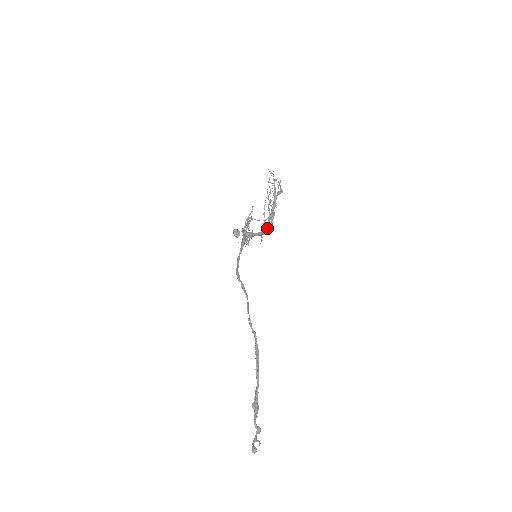
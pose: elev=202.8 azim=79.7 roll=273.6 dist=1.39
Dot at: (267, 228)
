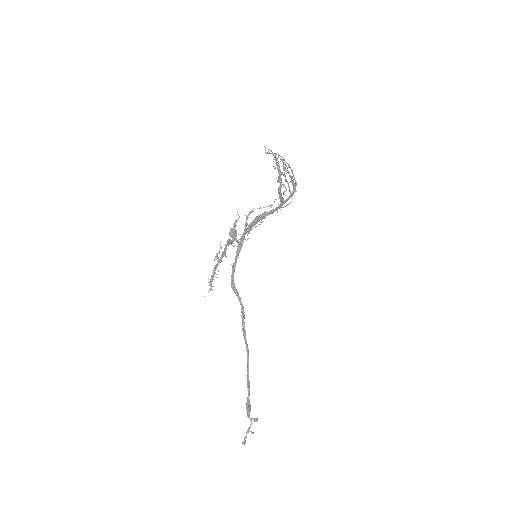
Dot at: occluded
